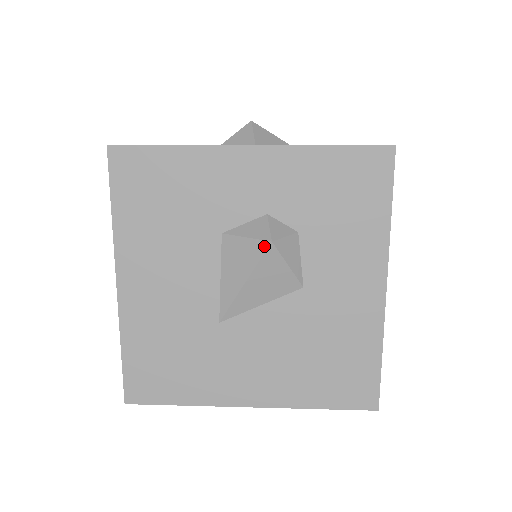
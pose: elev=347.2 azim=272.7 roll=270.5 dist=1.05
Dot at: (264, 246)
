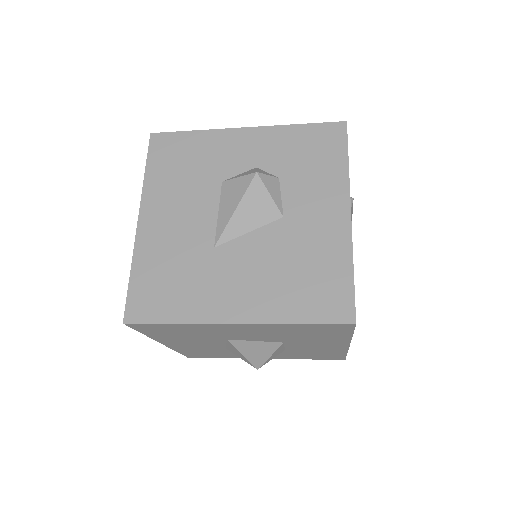
Dot at: (251, 177)
